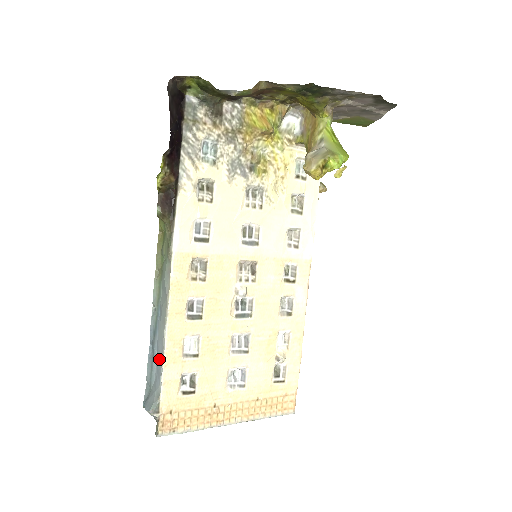
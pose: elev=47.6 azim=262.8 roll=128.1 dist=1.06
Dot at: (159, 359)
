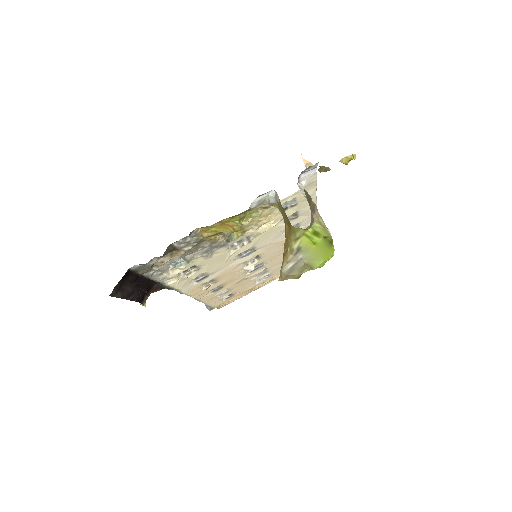
Dot at: occluded
